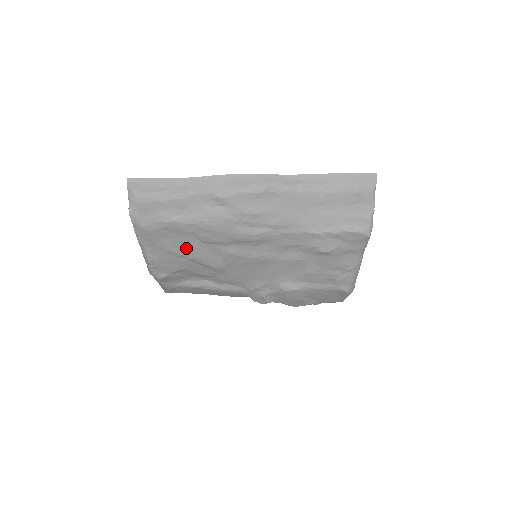
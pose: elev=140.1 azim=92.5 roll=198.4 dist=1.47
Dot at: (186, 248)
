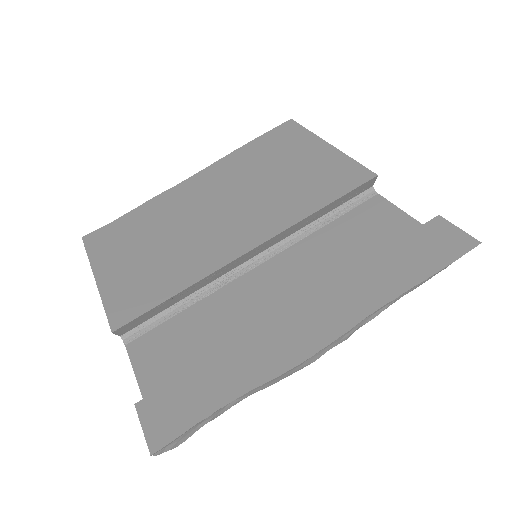
Dot at: occluded
